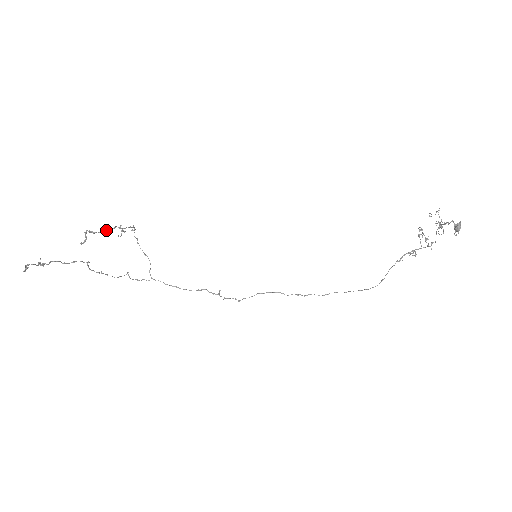
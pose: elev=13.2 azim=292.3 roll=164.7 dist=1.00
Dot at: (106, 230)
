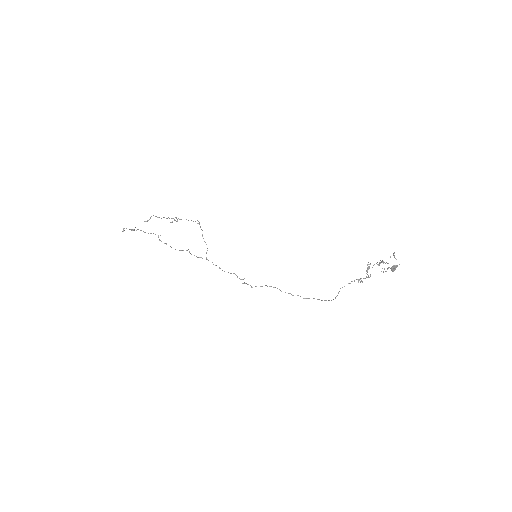
Dot at: (167, 218)
